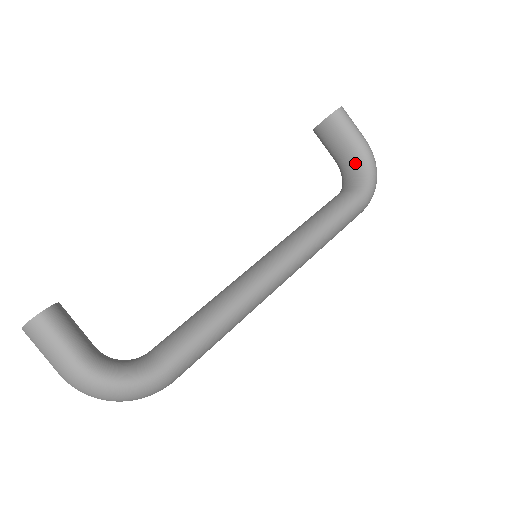
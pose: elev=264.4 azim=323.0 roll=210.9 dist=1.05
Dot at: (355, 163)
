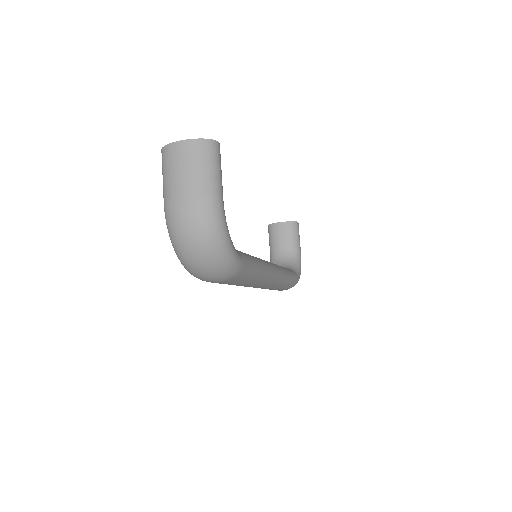
Dot at: (292, 259)
